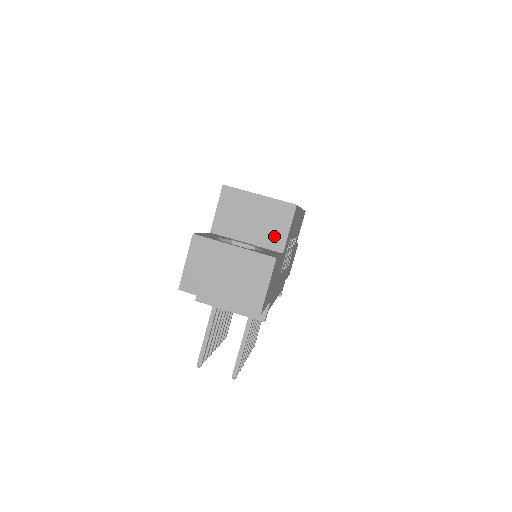
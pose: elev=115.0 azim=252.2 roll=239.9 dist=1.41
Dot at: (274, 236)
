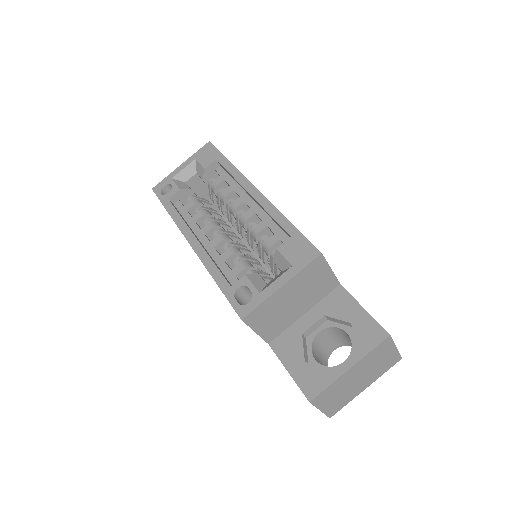
Dot at: (323, 287)
